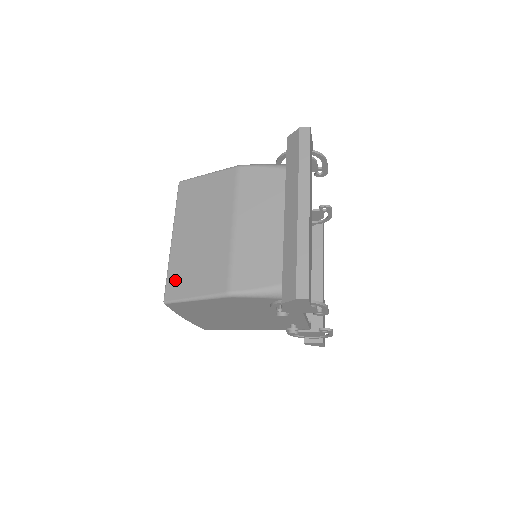
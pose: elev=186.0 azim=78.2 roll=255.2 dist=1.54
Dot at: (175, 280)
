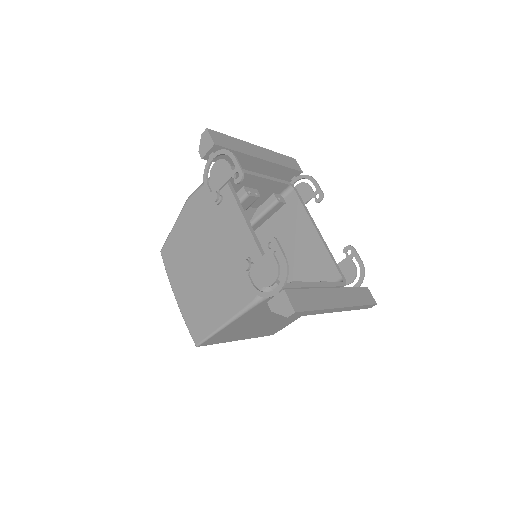
Dot at: occluded
